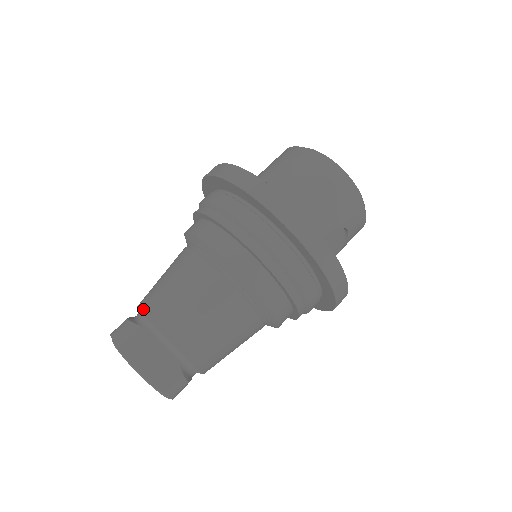
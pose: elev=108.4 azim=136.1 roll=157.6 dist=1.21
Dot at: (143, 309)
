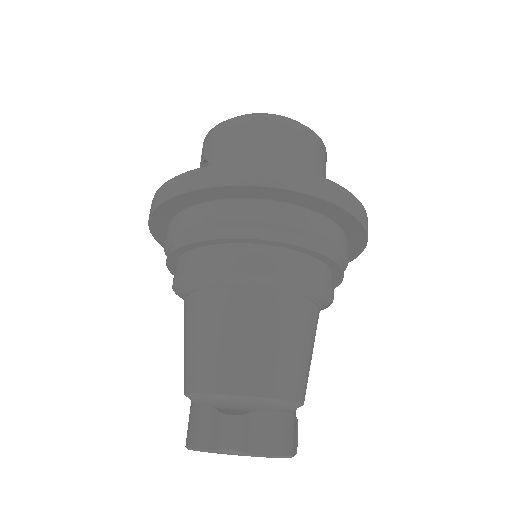
Dot at: (247, 391)
